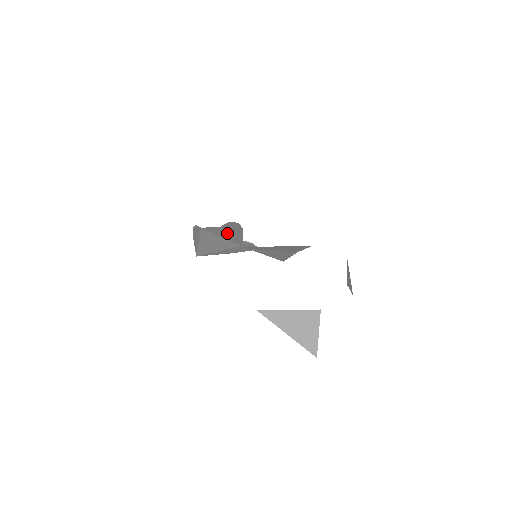
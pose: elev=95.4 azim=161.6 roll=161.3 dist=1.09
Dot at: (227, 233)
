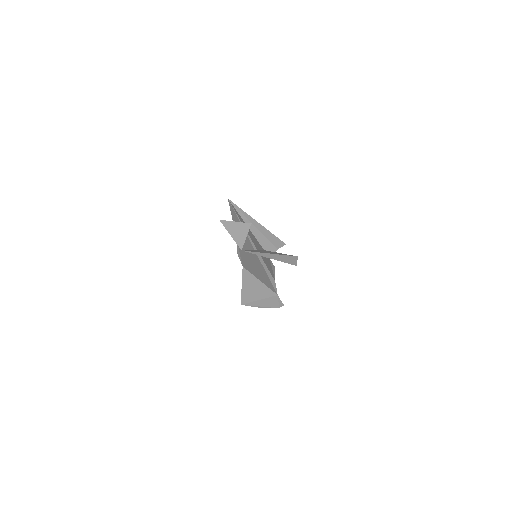
Dot at: occluded
